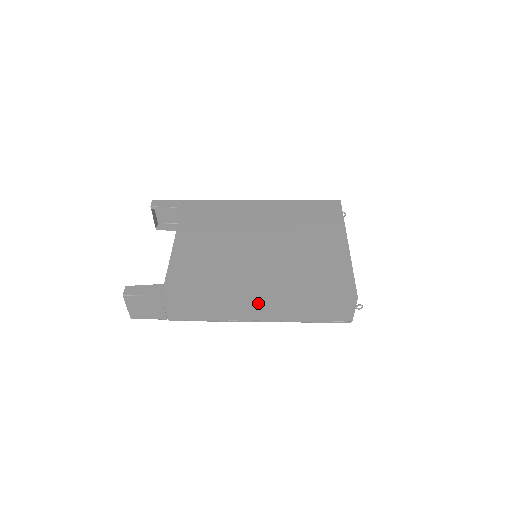
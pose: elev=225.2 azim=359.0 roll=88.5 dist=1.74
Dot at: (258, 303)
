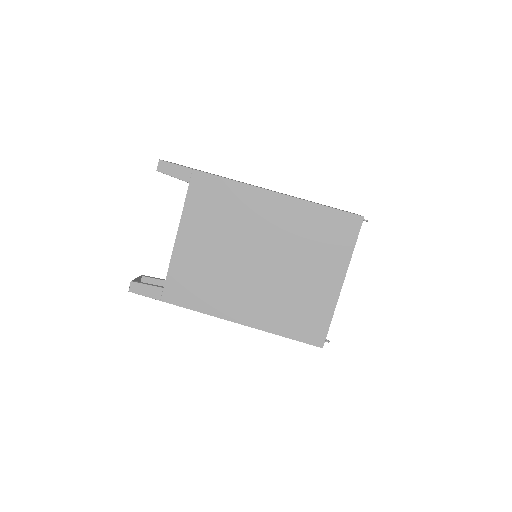
Dot at: occluded
